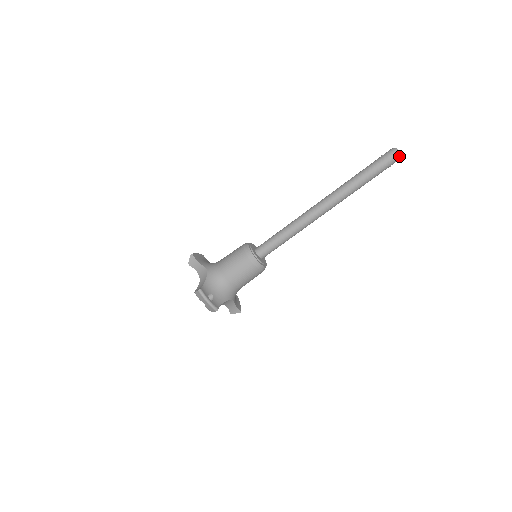
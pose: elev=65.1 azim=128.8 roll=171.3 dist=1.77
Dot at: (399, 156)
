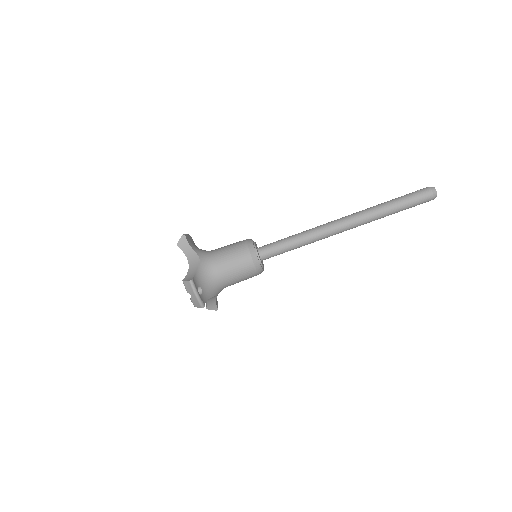
Dot at: (435, 196)
